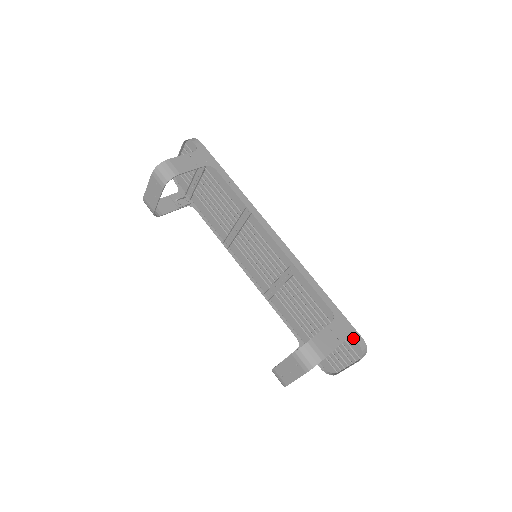
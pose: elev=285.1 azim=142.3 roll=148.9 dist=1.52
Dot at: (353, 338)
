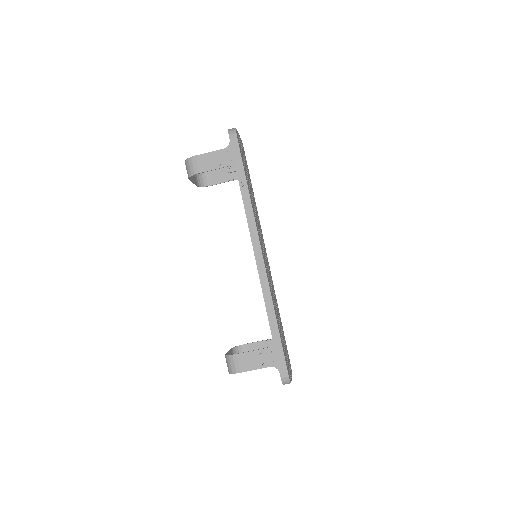
Dot at: (278, 369)
